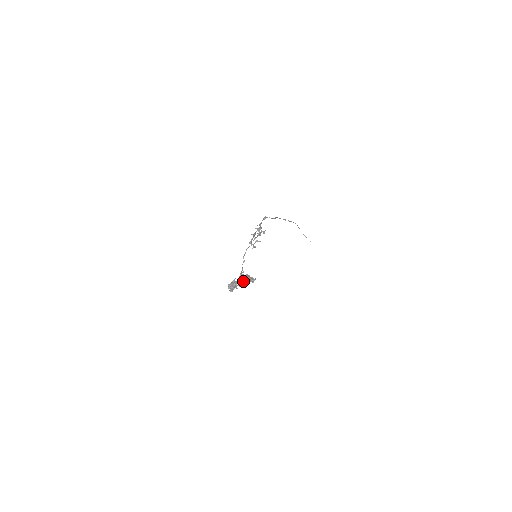
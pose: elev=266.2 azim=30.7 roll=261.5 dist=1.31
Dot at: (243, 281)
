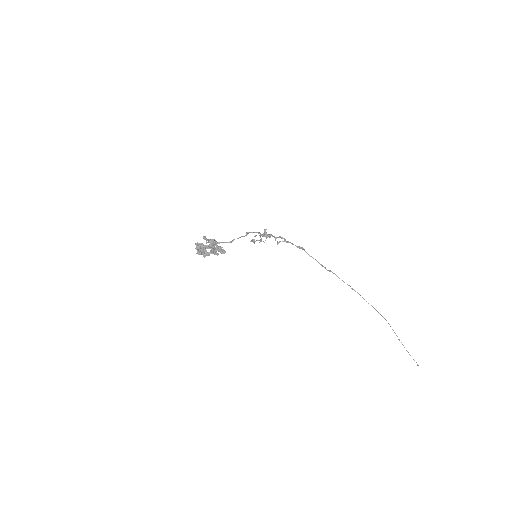
Dot at: (204, 238)
